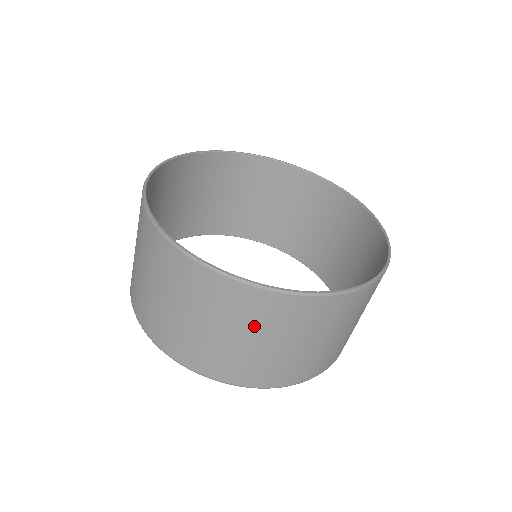
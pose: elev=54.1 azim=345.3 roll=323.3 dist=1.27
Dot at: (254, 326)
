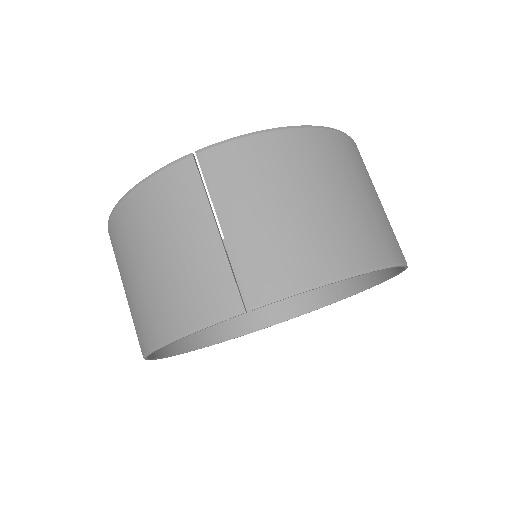
Dot at: (344, 173)
